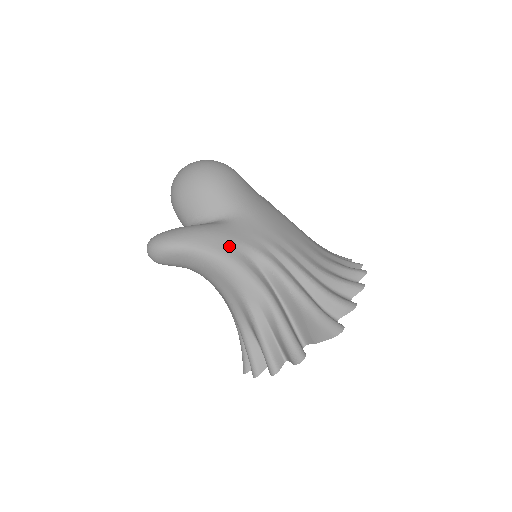
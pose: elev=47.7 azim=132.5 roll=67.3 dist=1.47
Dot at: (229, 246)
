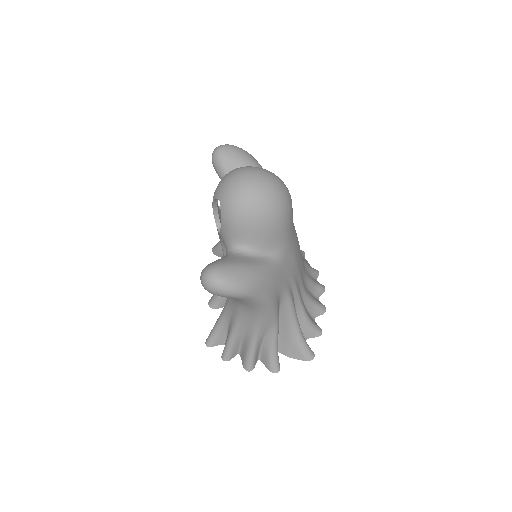
Dot at: (274, 291)
